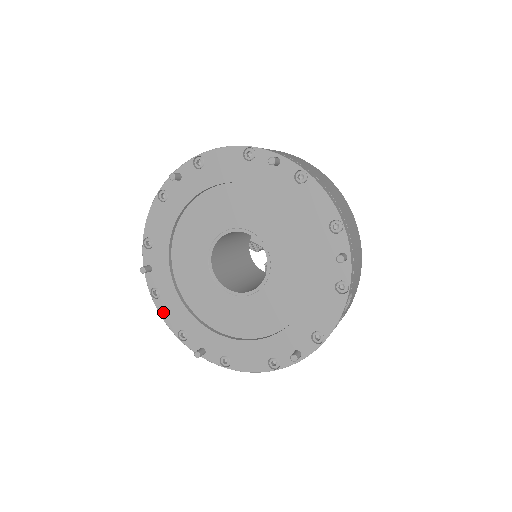
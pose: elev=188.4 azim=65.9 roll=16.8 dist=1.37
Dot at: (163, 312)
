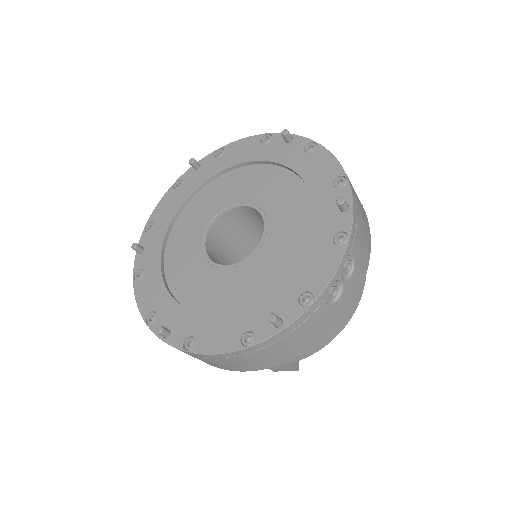
Dot at: (139, 293)
